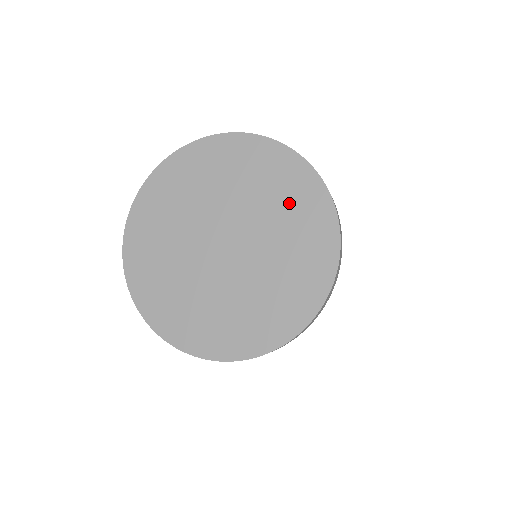
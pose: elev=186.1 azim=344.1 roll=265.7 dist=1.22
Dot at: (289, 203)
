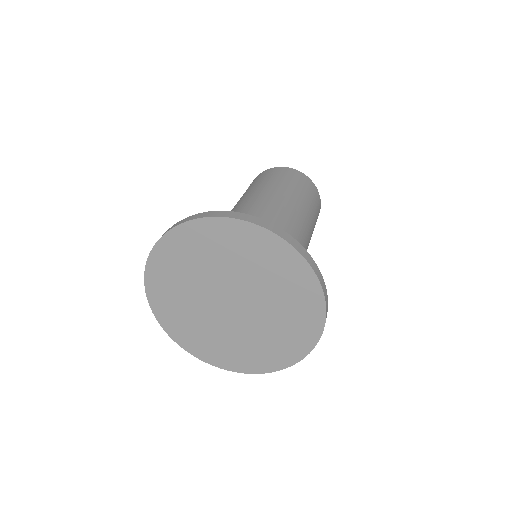
Dot at: (288, 290)
